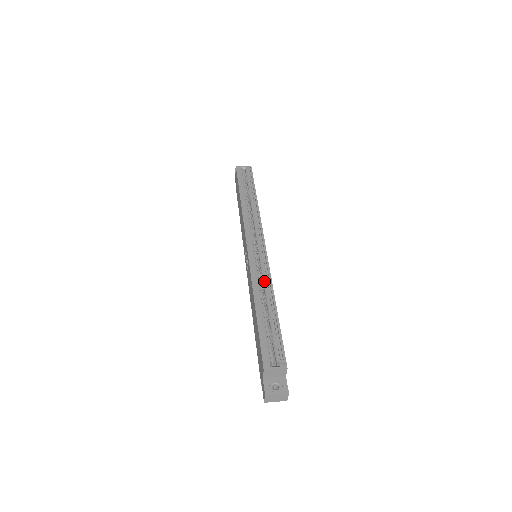
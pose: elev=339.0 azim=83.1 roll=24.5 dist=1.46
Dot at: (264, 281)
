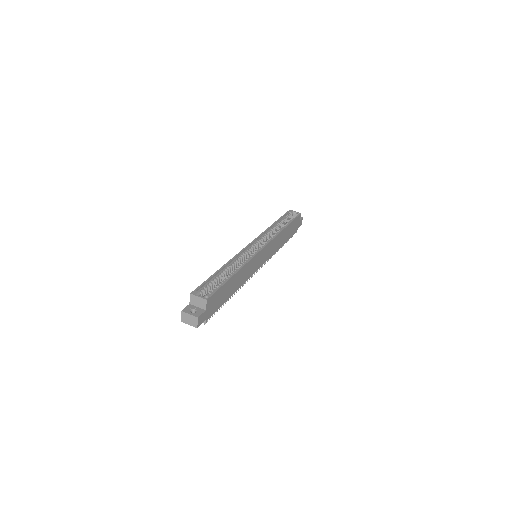
Dot at: (242, 262)
